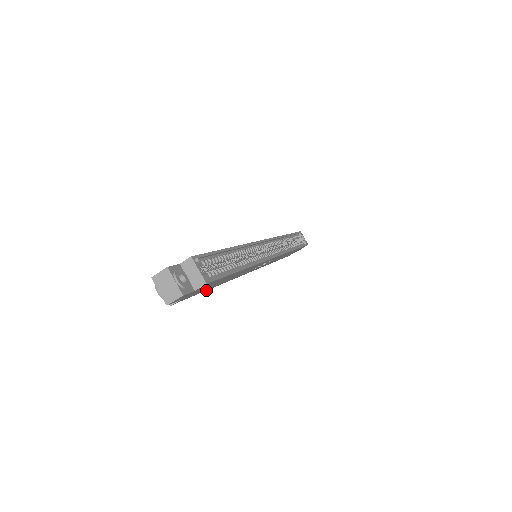
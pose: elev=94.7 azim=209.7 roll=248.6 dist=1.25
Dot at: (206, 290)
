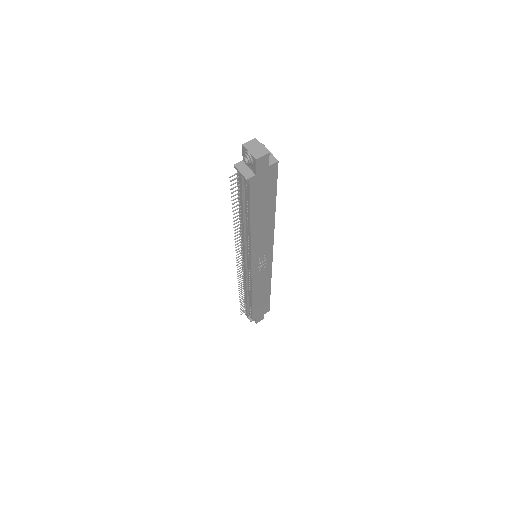
Dot at: (250, 214)
